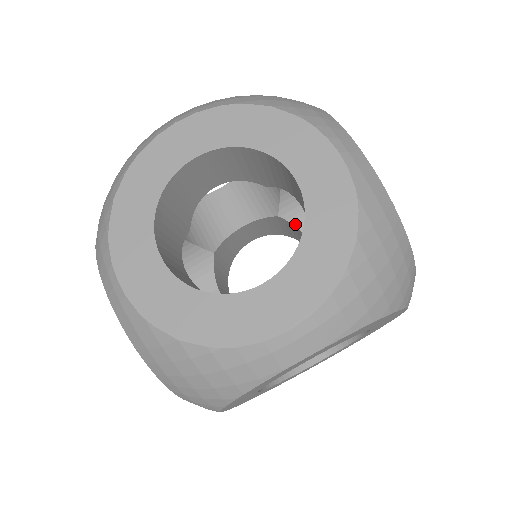
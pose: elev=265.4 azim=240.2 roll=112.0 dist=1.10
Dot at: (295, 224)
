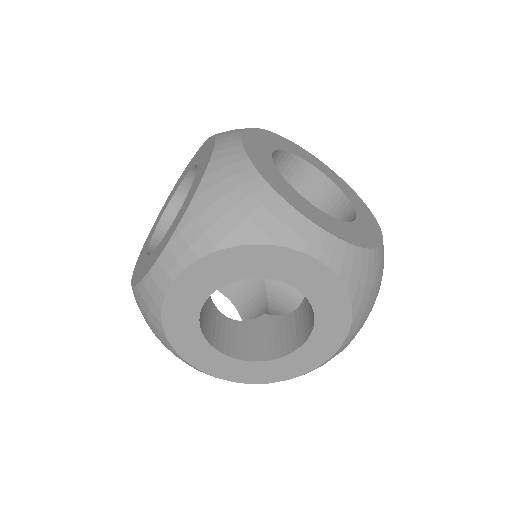
Dot at: occluded
